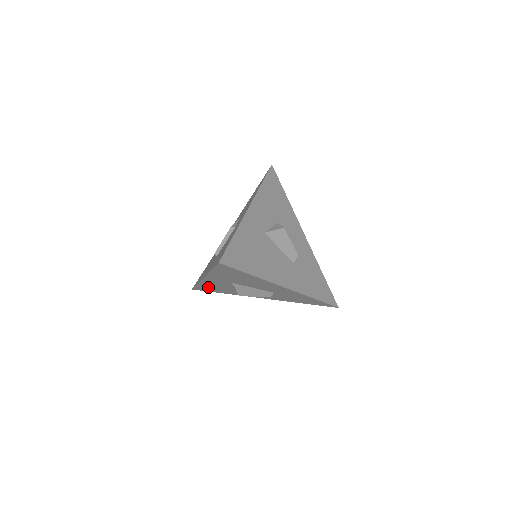
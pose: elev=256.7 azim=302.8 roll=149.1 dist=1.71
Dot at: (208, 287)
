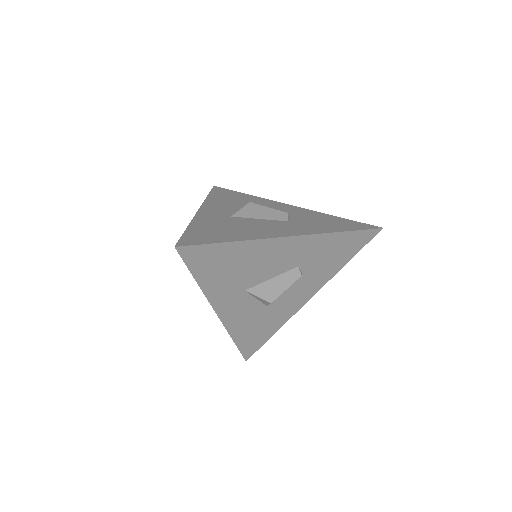
Dot at: (247, 335)
